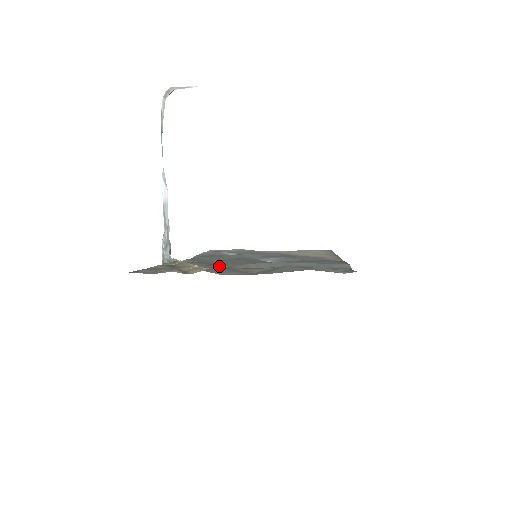
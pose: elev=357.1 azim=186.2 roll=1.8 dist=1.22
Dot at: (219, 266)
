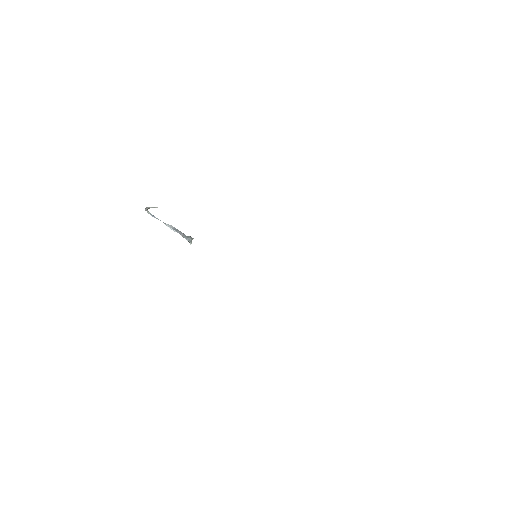
Dot at: occluded
